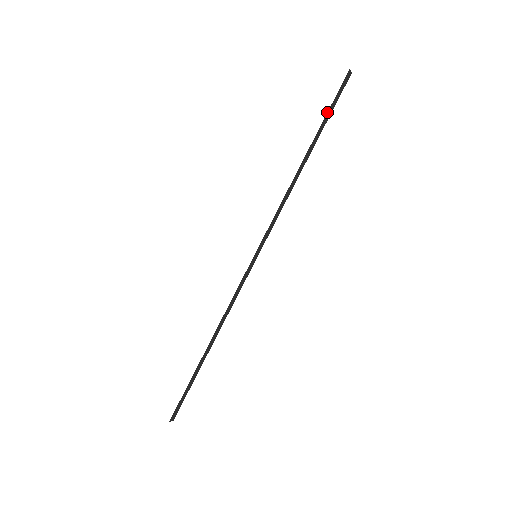
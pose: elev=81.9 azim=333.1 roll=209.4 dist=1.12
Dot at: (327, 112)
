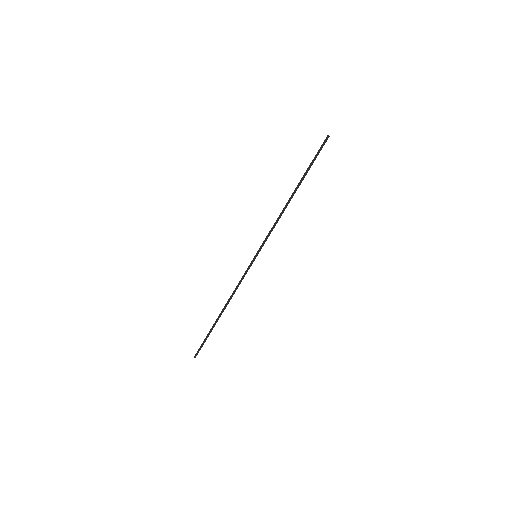
Dot at: (310, 163)
